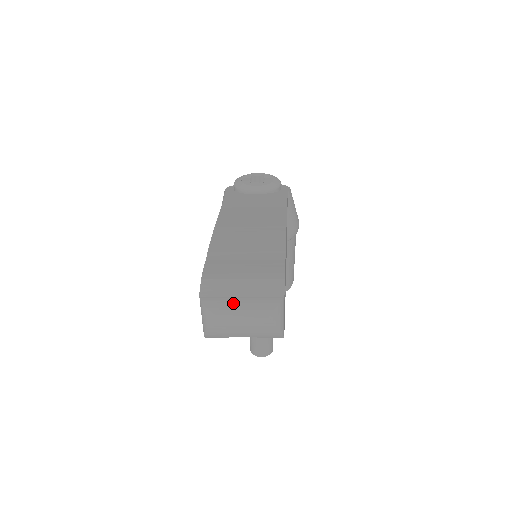
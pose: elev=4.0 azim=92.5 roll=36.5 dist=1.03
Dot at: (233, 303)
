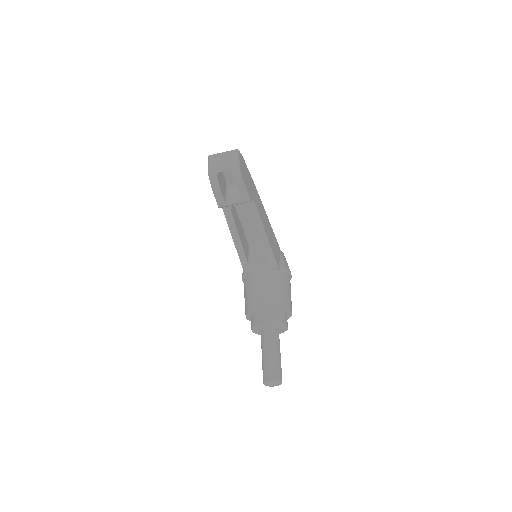
Dot at: (220, 153)
